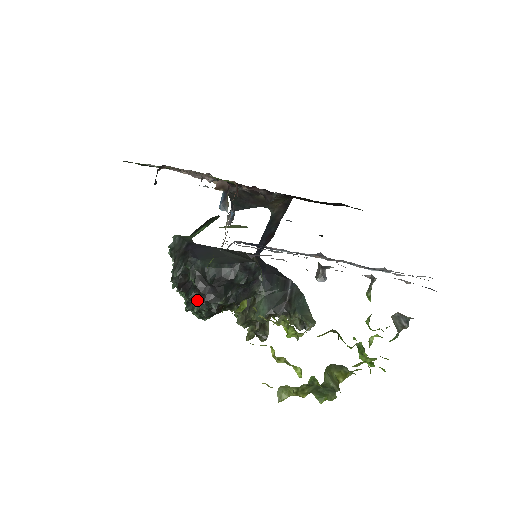
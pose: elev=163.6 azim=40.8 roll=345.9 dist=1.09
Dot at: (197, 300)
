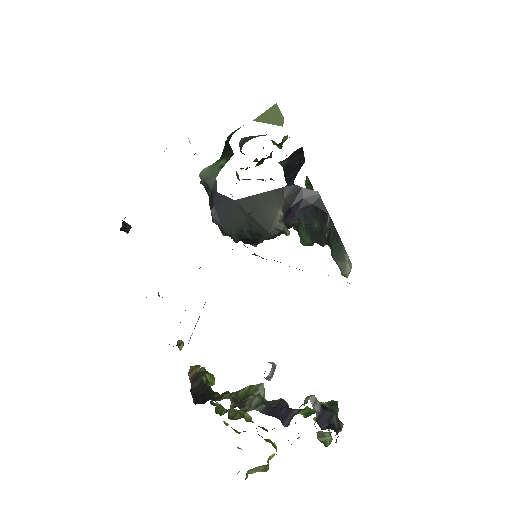
Dot at: occluded
